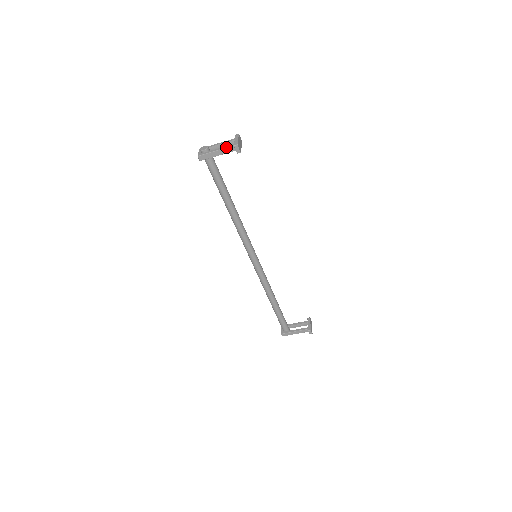
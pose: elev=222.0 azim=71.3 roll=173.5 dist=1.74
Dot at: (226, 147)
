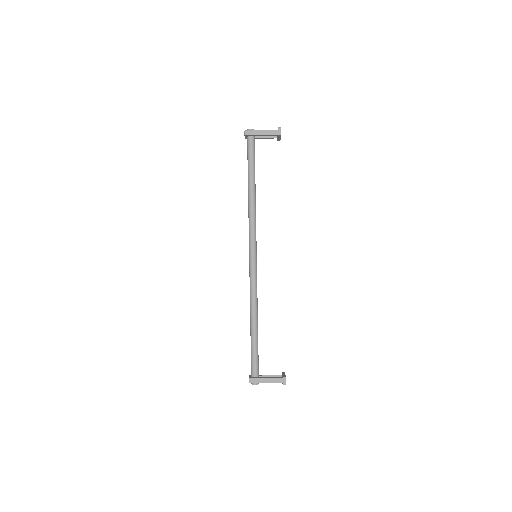
Dot at: (270, 130)
